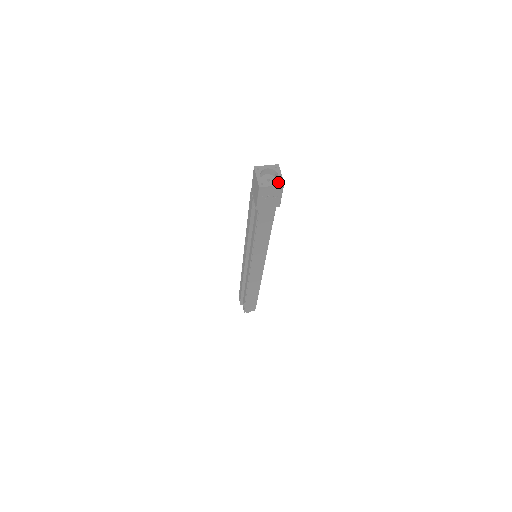
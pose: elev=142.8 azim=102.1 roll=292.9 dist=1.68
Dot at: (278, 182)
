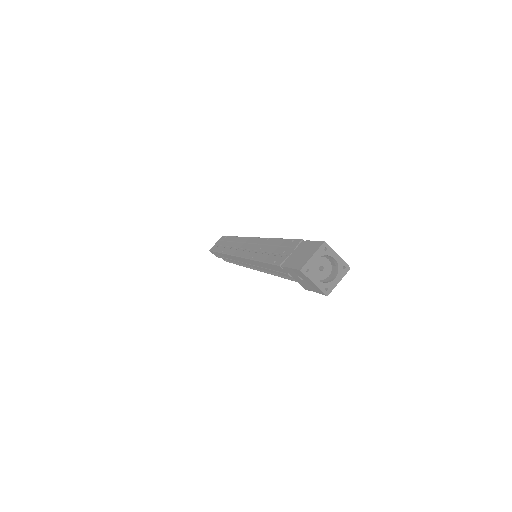
Dot at: (342, 271)
